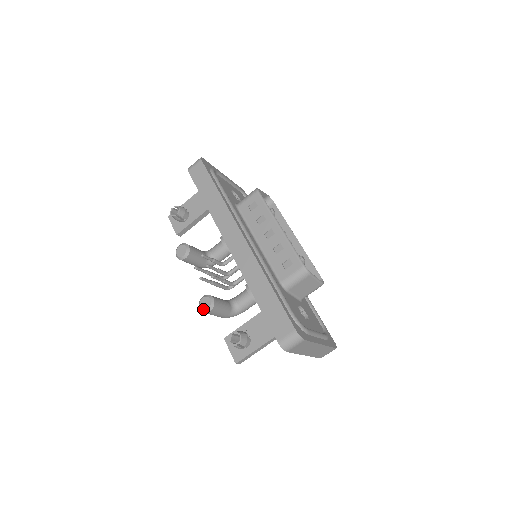
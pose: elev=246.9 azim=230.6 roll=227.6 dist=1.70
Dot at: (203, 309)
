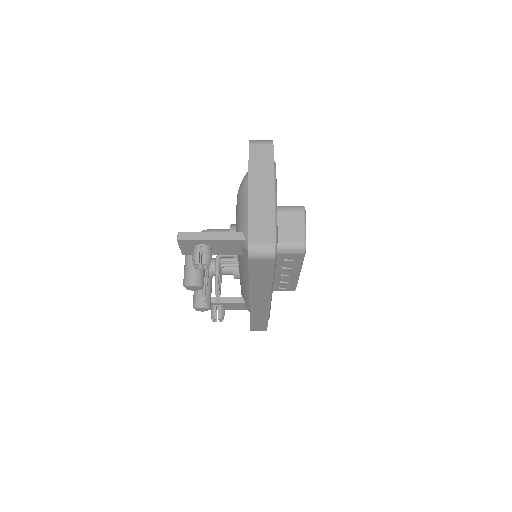
Dot at: occluded
